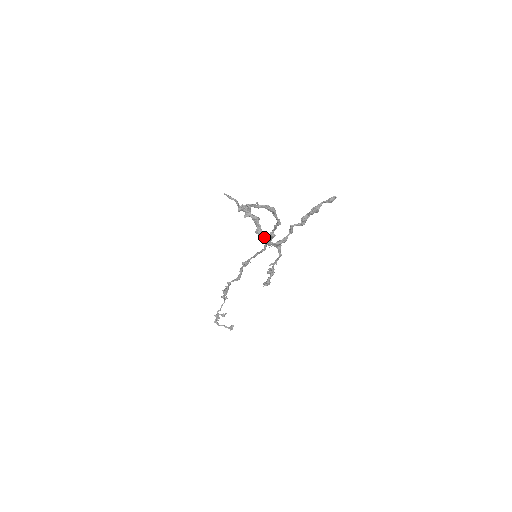
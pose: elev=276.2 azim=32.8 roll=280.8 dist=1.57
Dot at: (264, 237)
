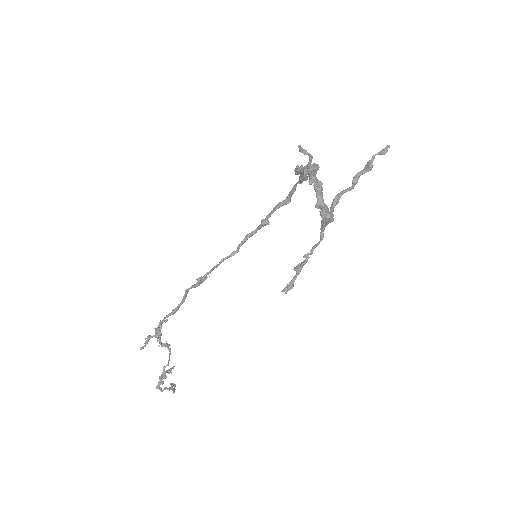
Dot at: (328, 211)
